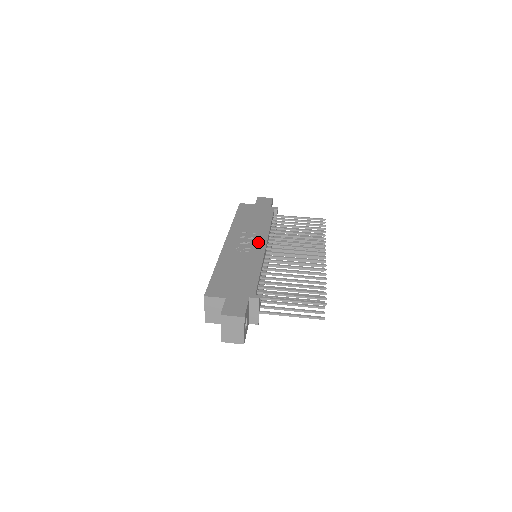
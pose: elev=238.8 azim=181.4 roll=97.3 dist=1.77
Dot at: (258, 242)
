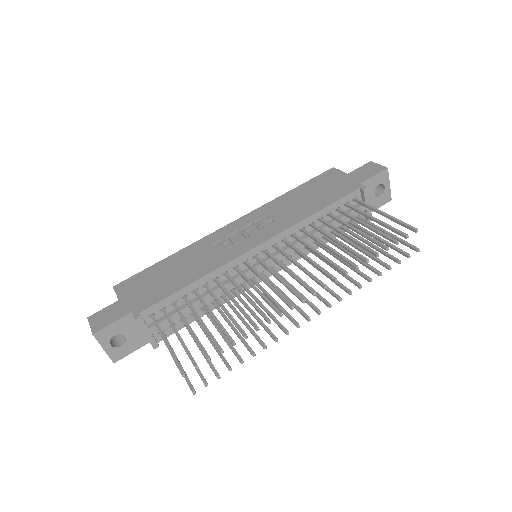
Dot at: (255, 238)
